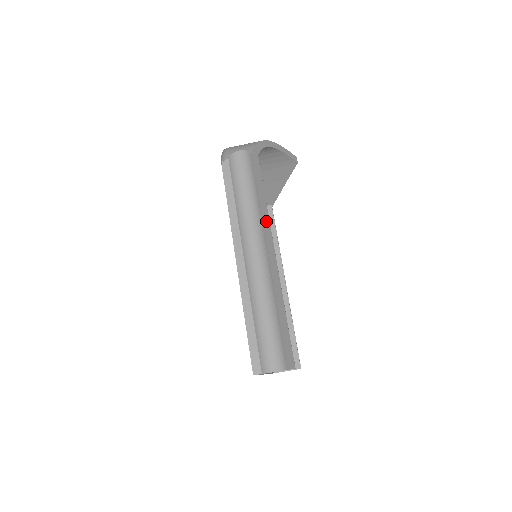
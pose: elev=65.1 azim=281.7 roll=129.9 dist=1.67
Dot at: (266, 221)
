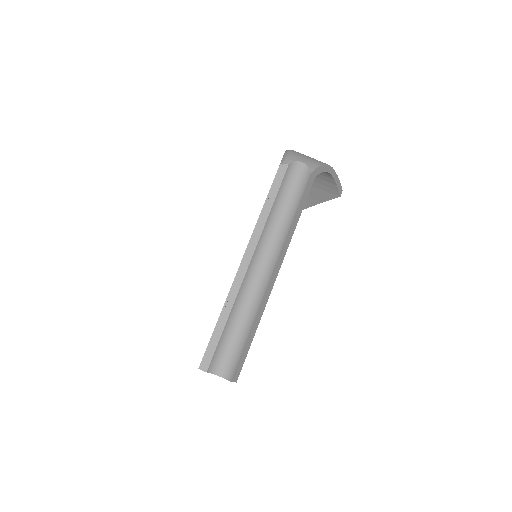
Dot at: (287, 242)
